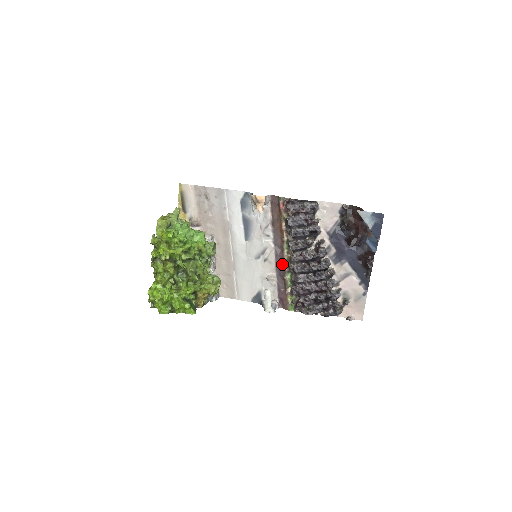
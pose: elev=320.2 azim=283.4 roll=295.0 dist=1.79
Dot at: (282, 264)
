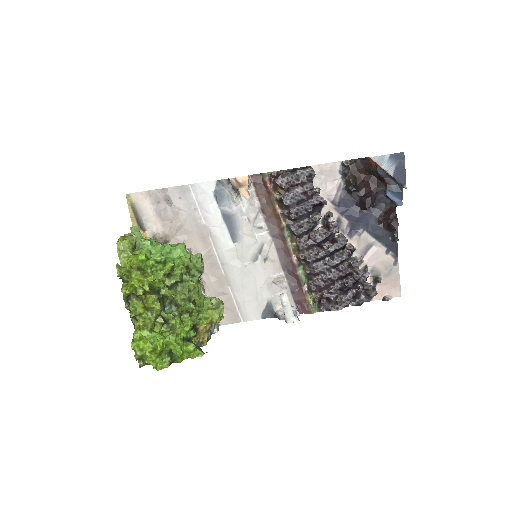
Dot at: (288, 258)
